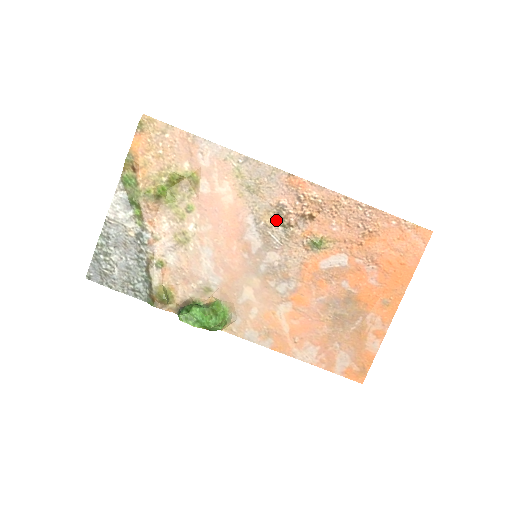
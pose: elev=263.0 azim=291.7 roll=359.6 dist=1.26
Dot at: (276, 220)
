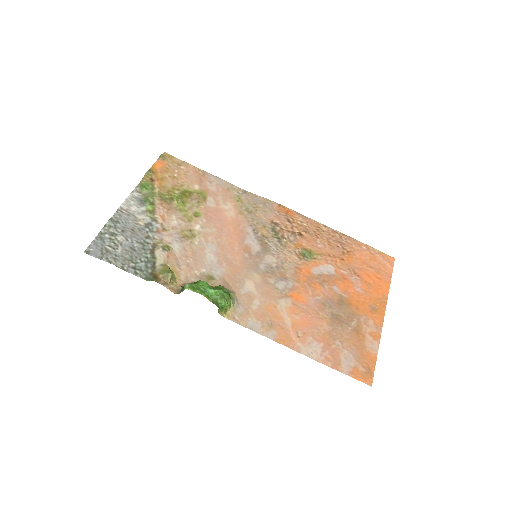
Dot at: (271, 233)
